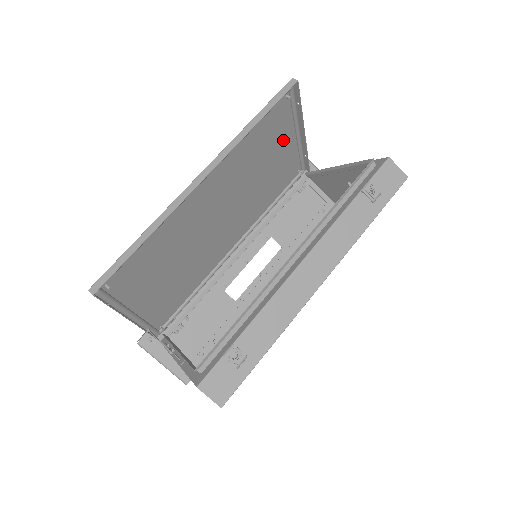
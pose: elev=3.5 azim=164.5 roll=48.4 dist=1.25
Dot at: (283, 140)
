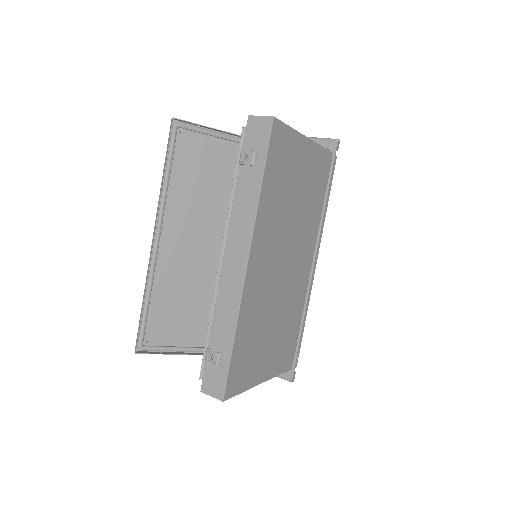
Dot at: (219, 155)
